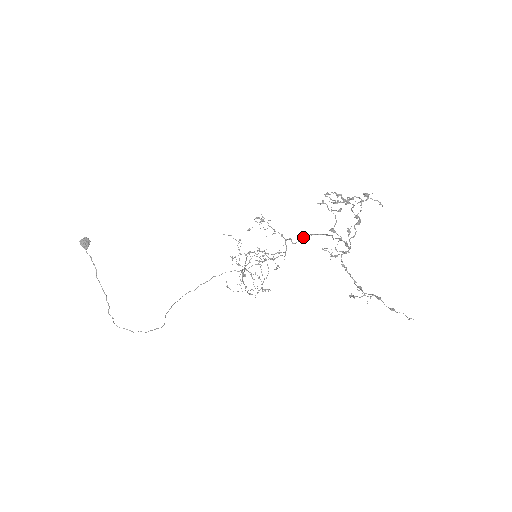
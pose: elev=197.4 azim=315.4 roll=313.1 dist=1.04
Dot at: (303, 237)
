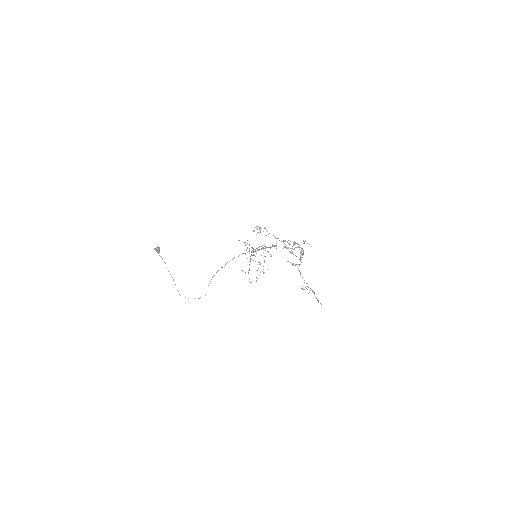
Dot at: occluded
